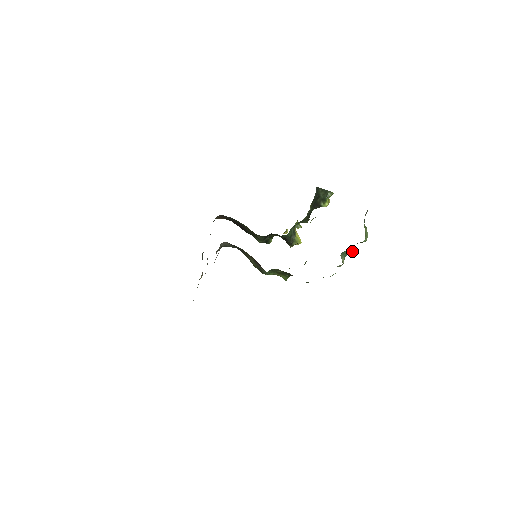
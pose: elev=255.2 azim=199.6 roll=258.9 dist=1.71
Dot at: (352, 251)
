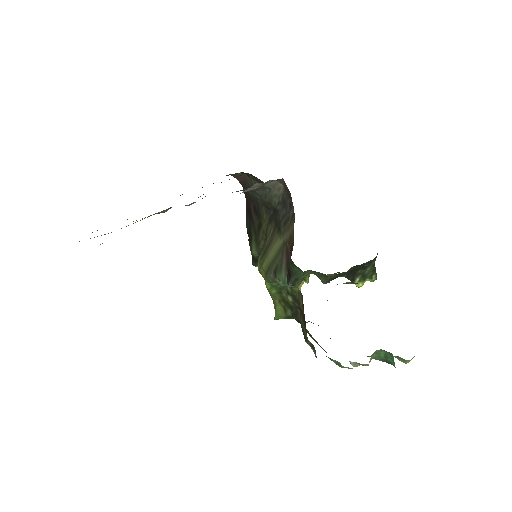
Dot at: occluded
